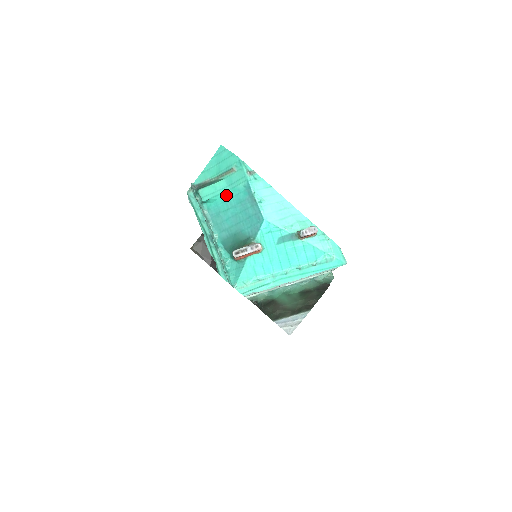
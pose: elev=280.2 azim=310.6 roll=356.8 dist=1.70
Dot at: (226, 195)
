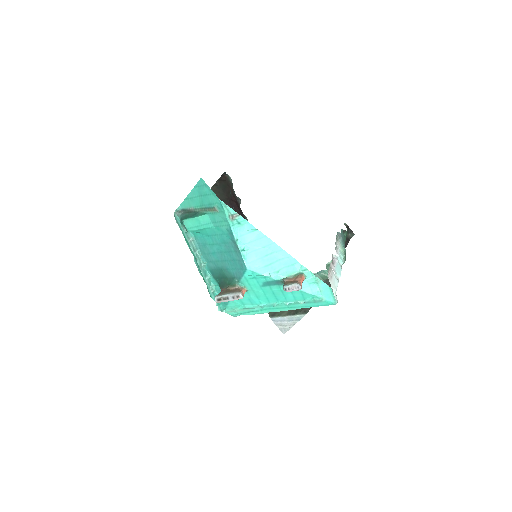
Dot at: (210, 231)
